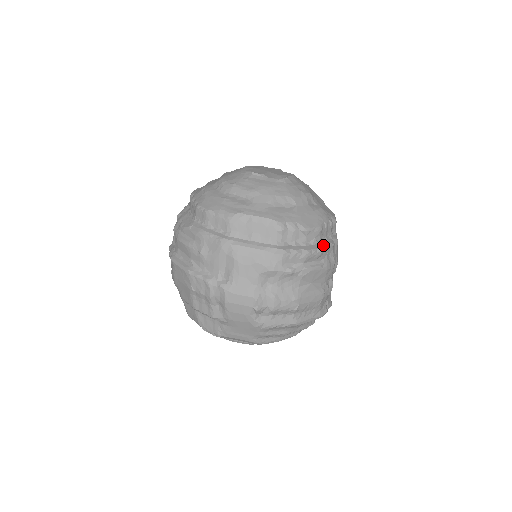
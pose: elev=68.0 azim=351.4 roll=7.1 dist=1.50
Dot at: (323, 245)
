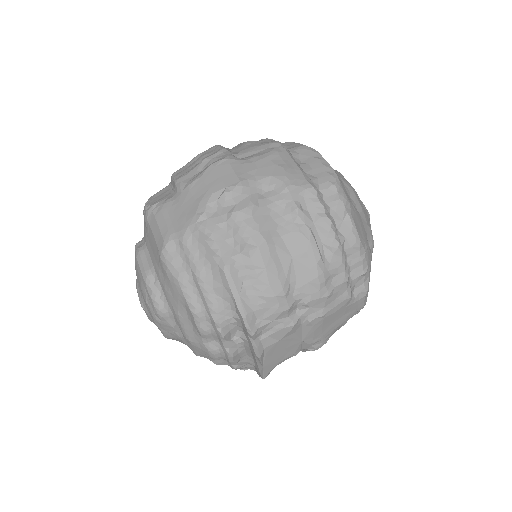
Dot at: (344, 253)
